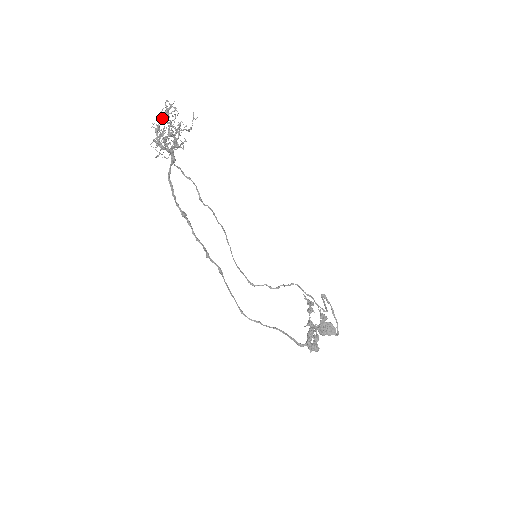
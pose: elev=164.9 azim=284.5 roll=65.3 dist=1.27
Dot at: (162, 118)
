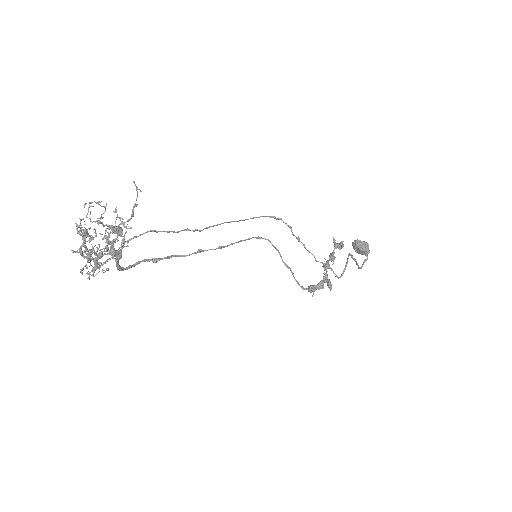
Dot at: occluded
